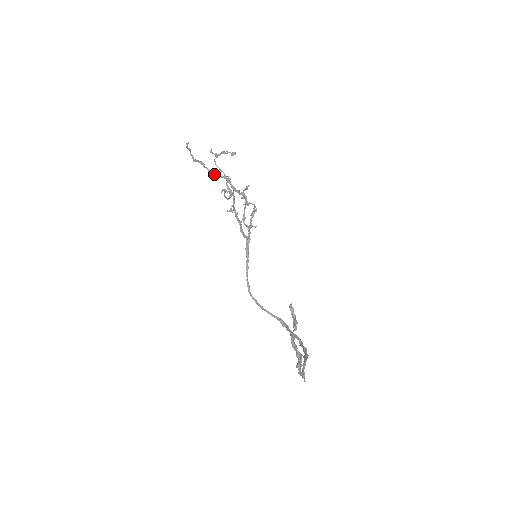
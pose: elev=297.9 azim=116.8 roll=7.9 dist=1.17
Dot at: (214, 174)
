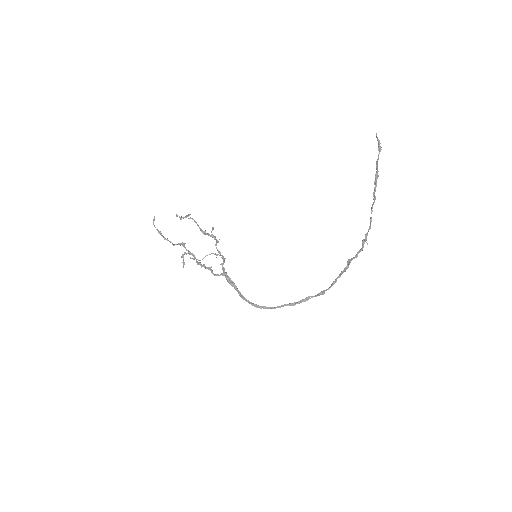
Dot at: (172, 244)
